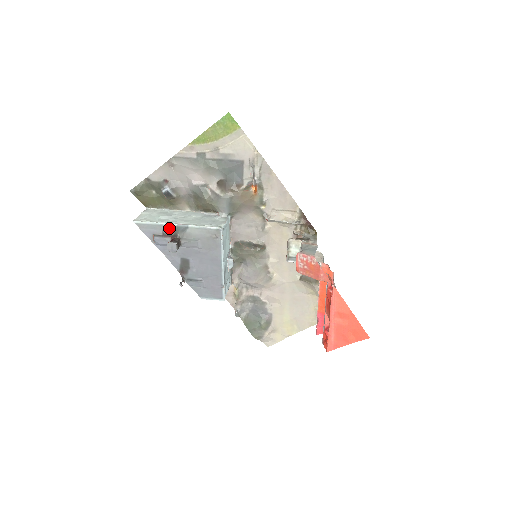
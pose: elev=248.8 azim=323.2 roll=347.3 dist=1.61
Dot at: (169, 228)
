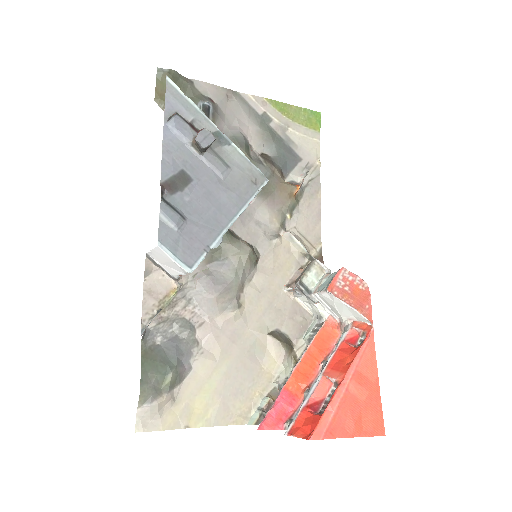
Dot at: (207, 124)
